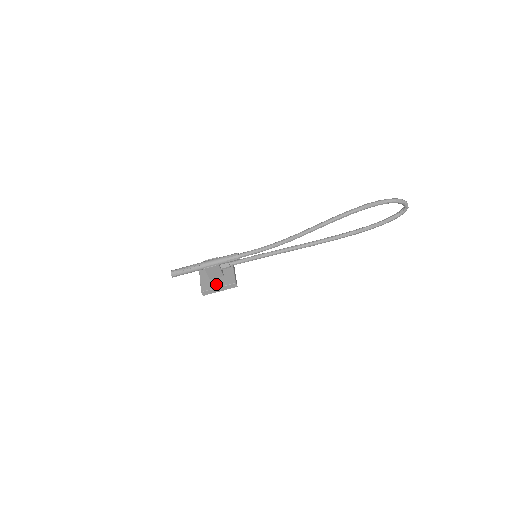
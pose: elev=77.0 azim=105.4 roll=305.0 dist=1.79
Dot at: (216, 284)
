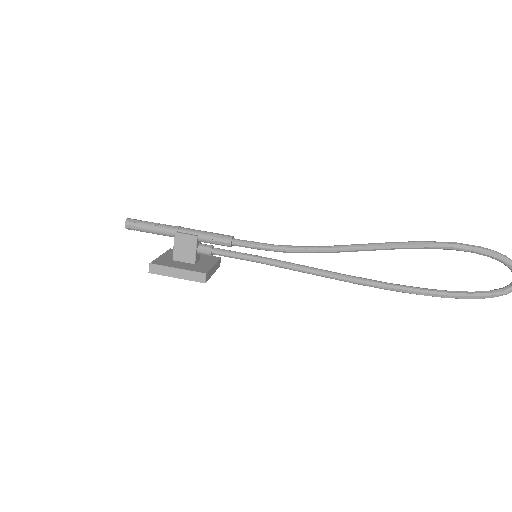
Dot at: (177, 265)
